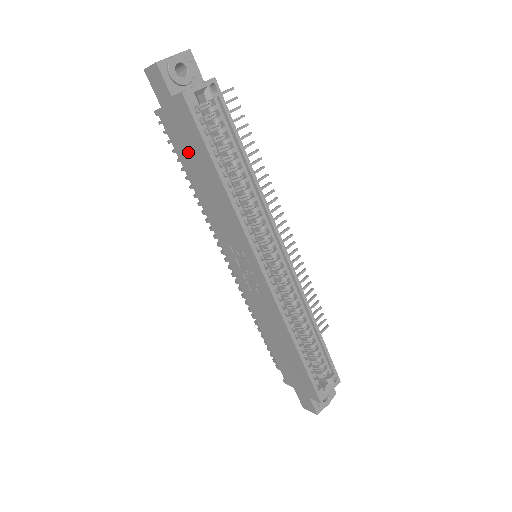
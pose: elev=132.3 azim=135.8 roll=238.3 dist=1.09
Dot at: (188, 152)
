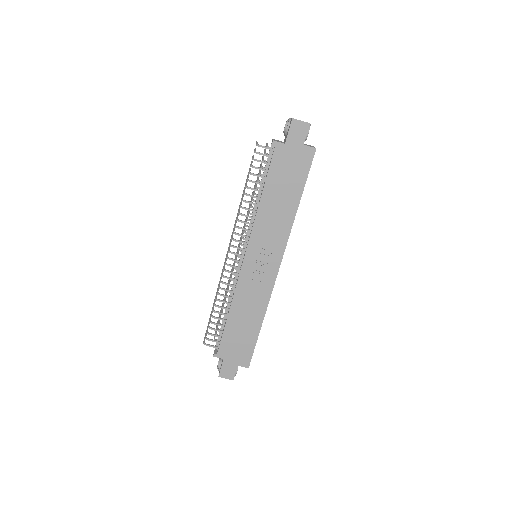
Dot at: (283, 177)
